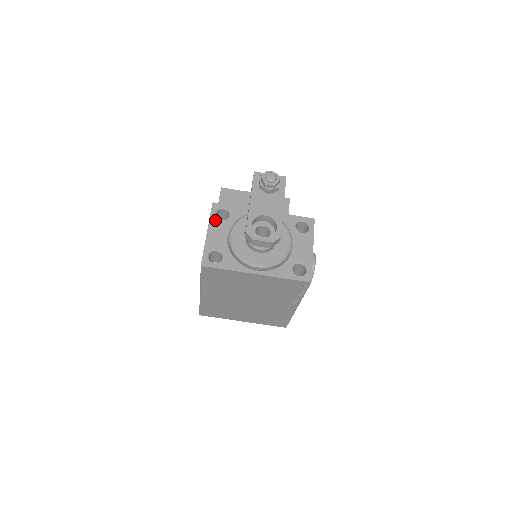
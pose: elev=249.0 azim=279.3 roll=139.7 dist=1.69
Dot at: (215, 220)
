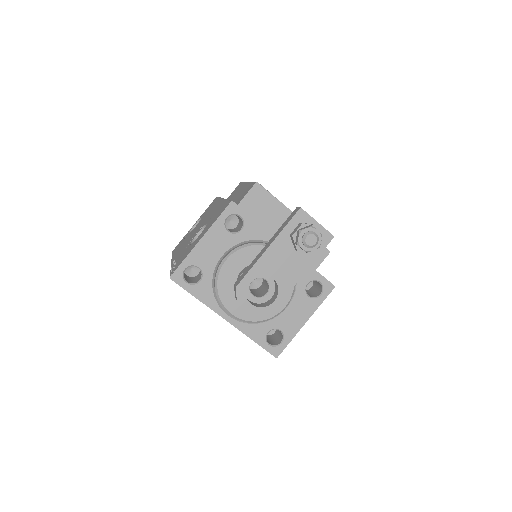
Dot at: (220, 227)
